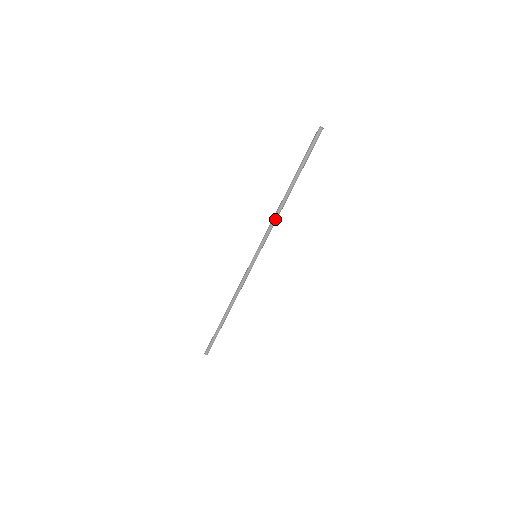
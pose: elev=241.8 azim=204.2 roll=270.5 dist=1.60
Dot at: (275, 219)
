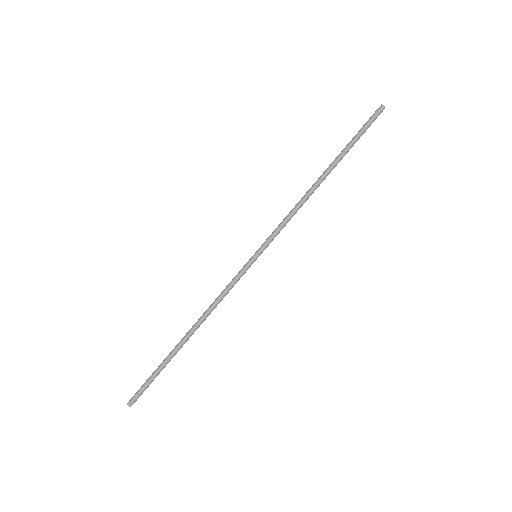
Dot at: (296, 206)
